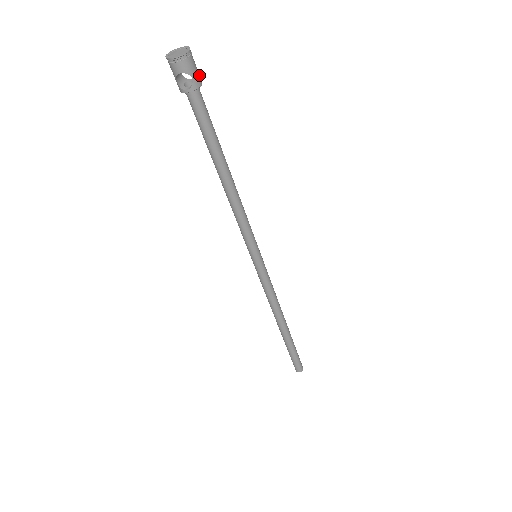
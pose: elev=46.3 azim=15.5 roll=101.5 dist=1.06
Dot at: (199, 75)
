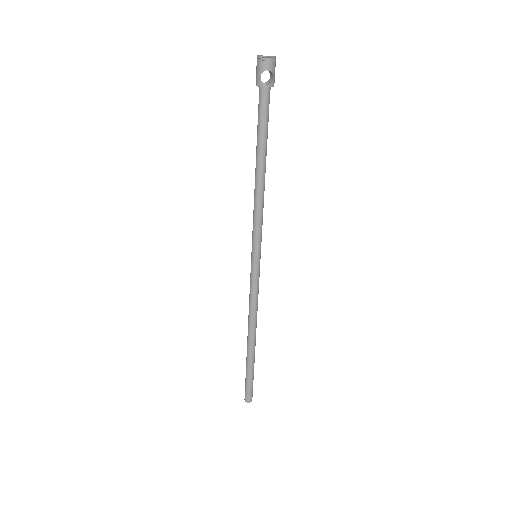
Dot at: (273, 79)
